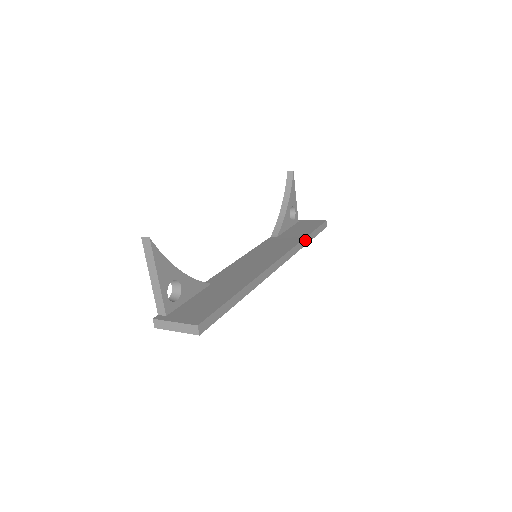
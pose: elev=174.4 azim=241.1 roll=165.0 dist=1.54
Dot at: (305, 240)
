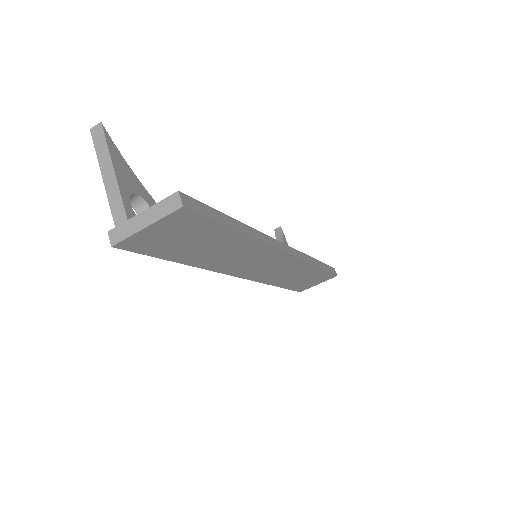
Dot at: (315, 261)
